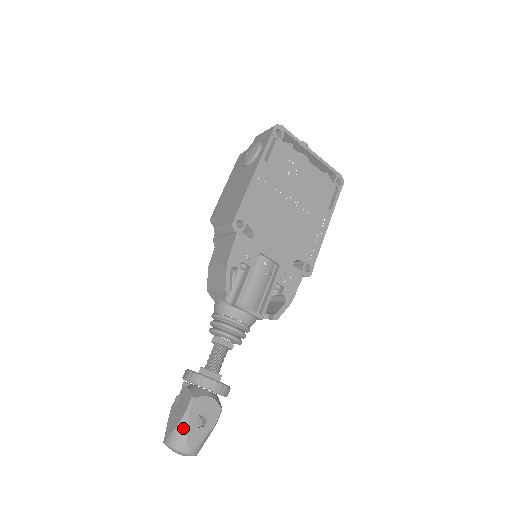
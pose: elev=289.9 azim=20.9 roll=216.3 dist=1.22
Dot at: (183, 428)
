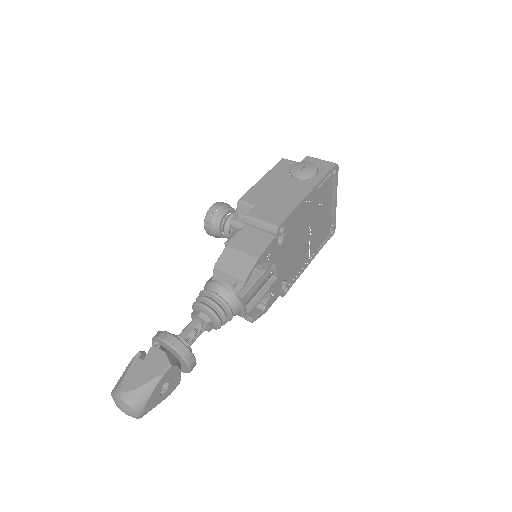
Dot at: (149, 390)
